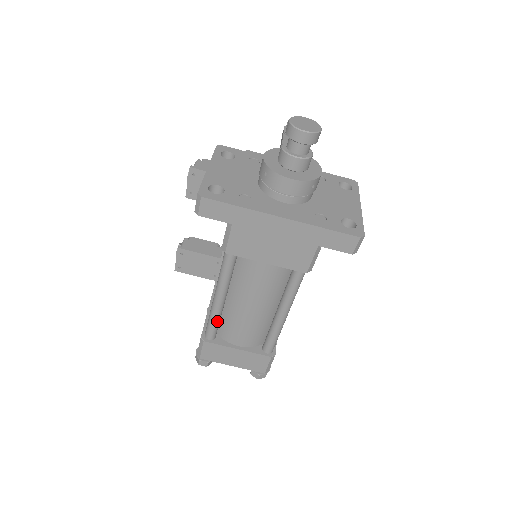
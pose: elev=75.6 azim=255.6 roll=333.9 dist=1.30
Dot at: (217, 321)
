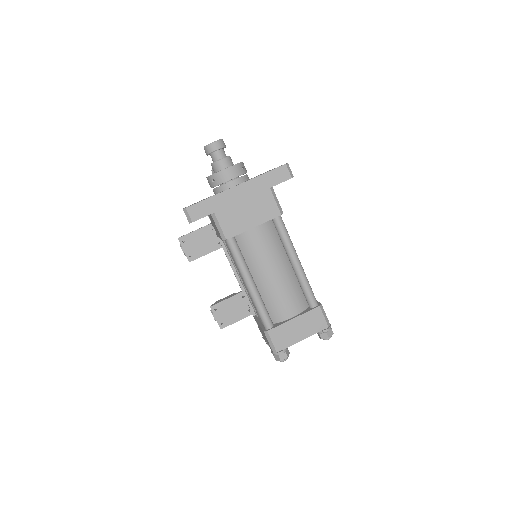
Dot at: (263, 306)
